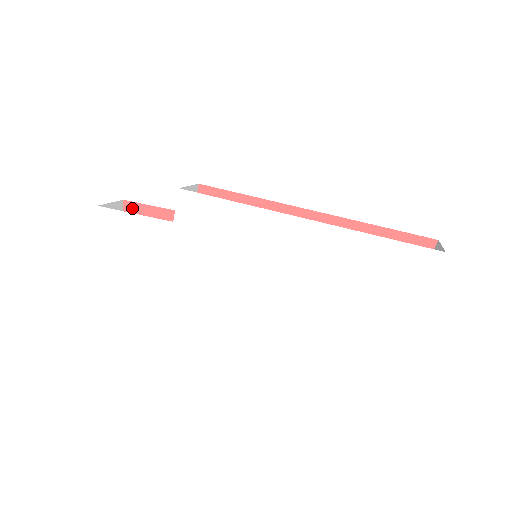
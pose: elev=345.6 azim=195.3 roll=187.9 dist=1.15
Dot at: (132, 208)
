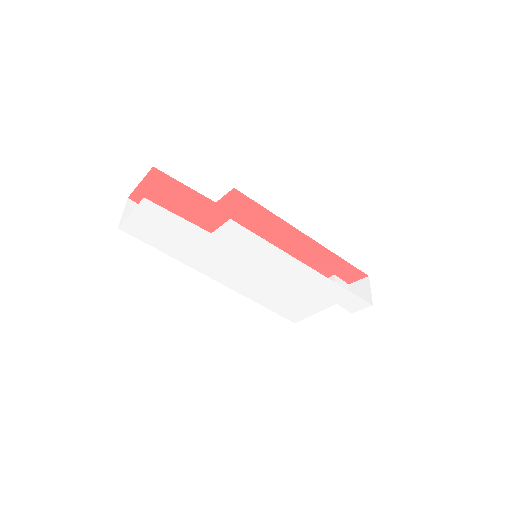
Dot at: (159, 175)
